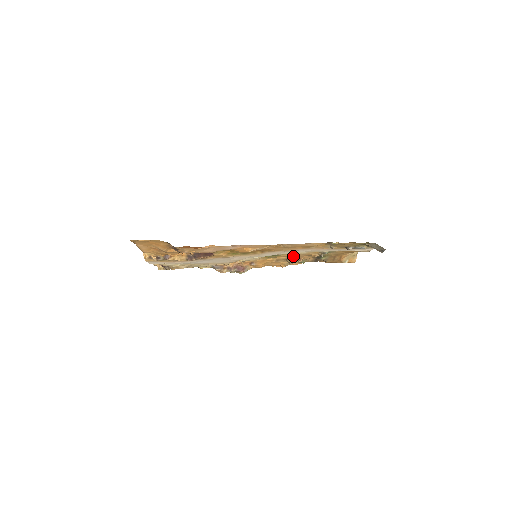
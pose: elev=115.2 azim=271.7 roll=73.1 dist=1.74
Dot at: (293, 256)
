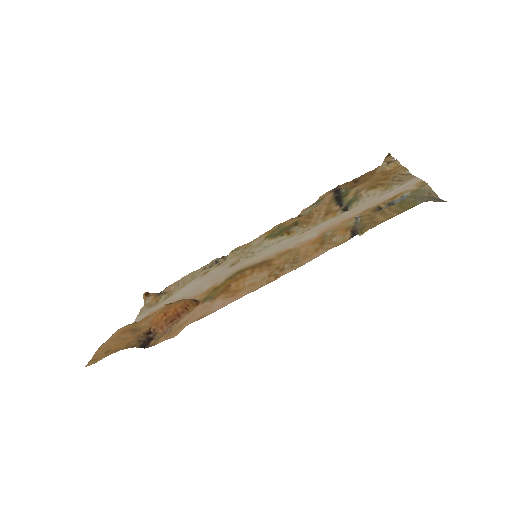
Dot at: (303, 216)
